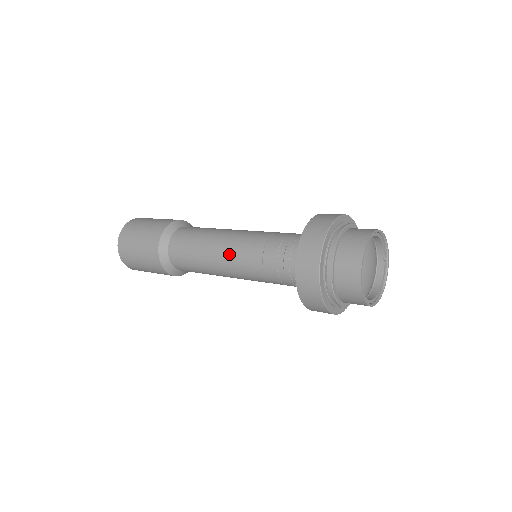
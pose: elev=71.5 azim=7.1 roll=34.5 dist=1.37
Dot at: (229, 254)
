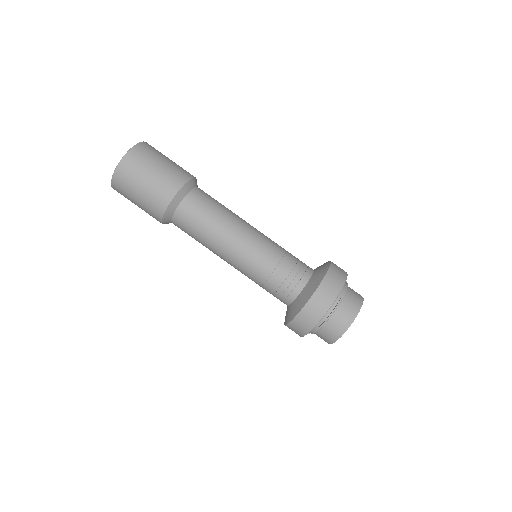
Dot at: (255, 234)
